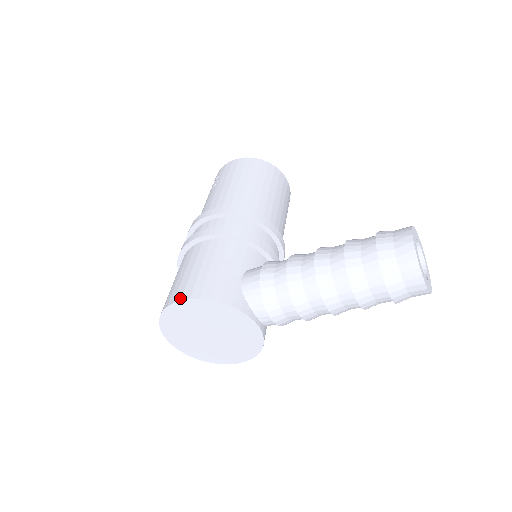
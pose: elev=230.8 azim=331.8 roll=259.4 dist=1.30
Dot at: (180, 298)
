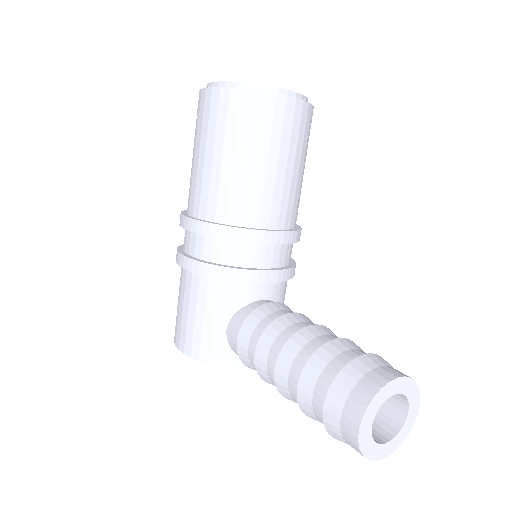
Dot at: (178, 346)
